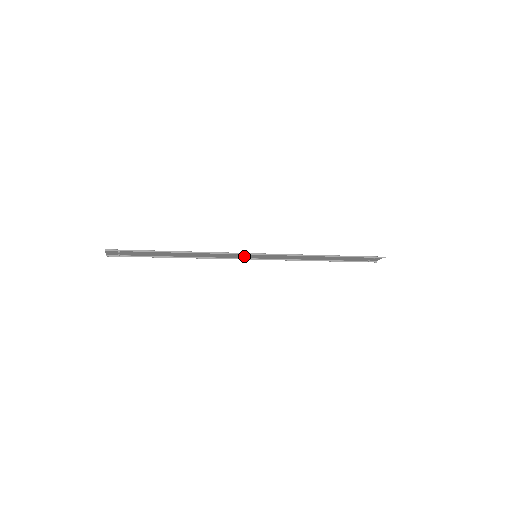
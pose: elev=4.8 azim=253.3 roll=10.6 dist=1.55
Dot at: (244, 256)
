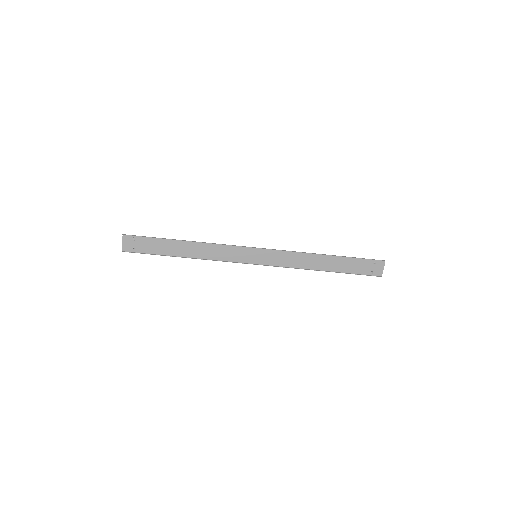
Dot at: (245, 257)
